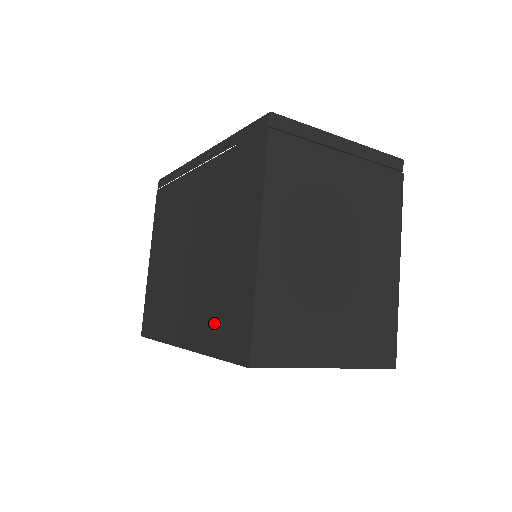
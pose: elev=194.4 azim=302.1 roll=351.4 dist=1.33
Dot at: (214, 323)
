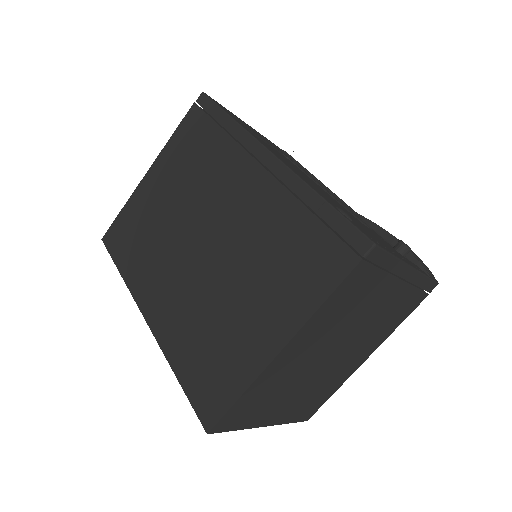
Dot at: (192, 350)
